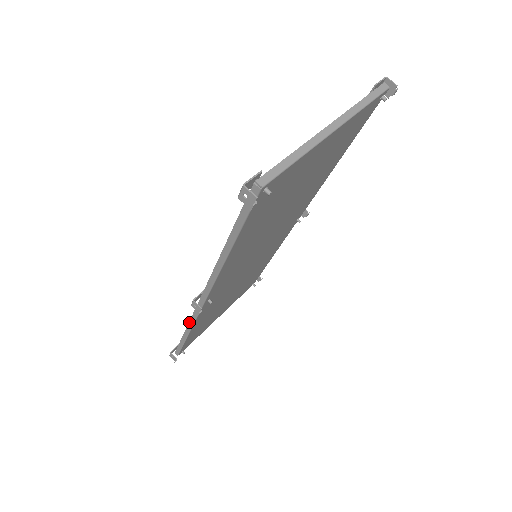
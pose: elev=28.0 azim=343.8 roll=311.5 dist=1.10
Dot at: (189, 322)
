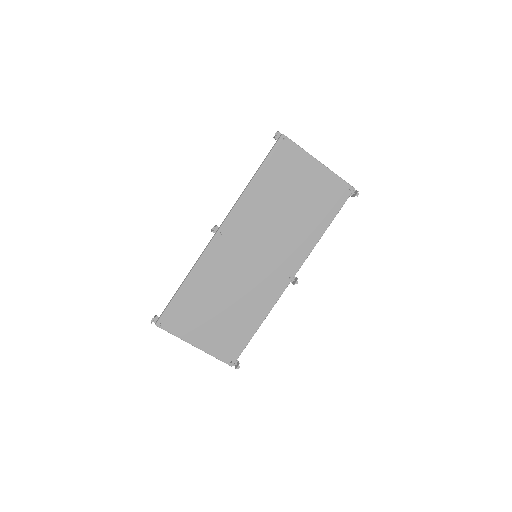
Dot at: (196, 262)
